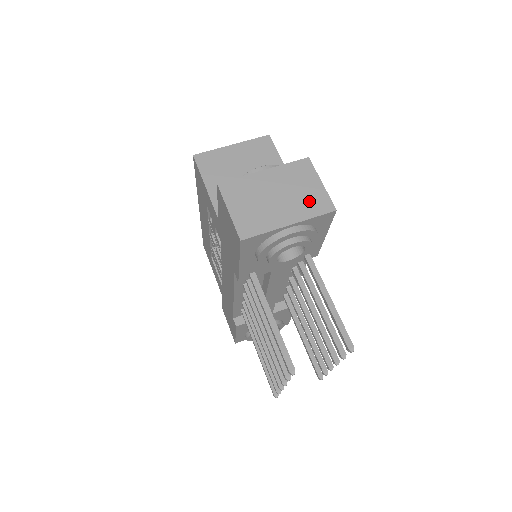
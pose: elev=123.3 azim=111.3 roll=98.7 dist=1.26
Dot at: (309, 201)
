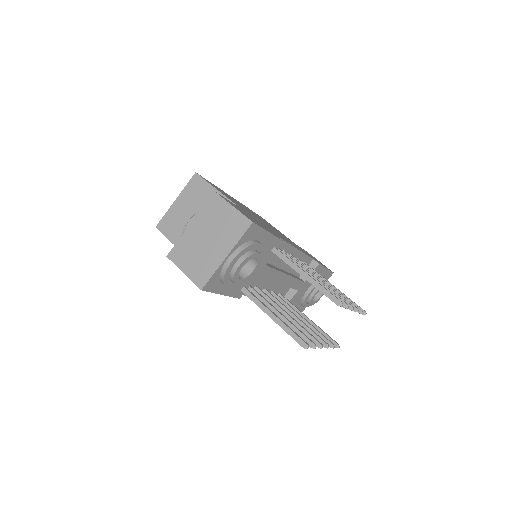
Dot at: (231, 228)
